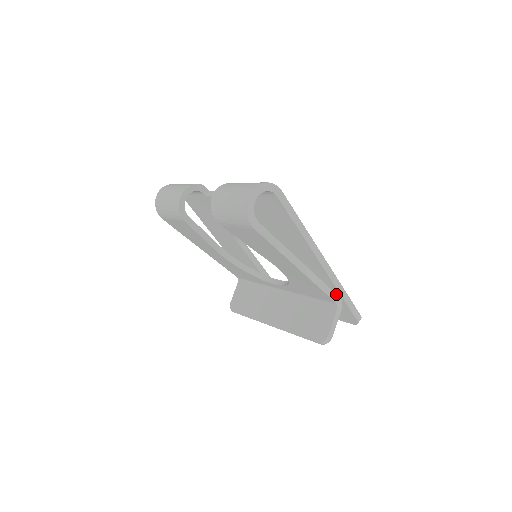
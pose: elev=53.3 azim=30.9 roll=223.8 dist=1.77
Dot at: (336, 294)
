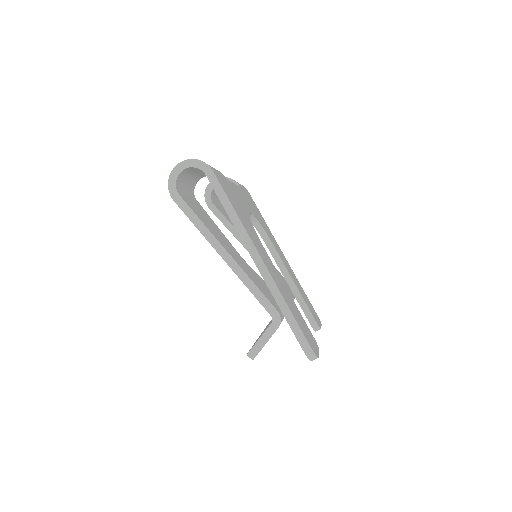
Dot at: (273, 305)
